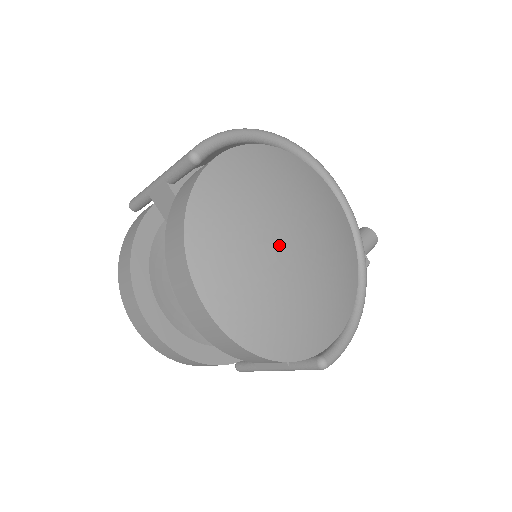
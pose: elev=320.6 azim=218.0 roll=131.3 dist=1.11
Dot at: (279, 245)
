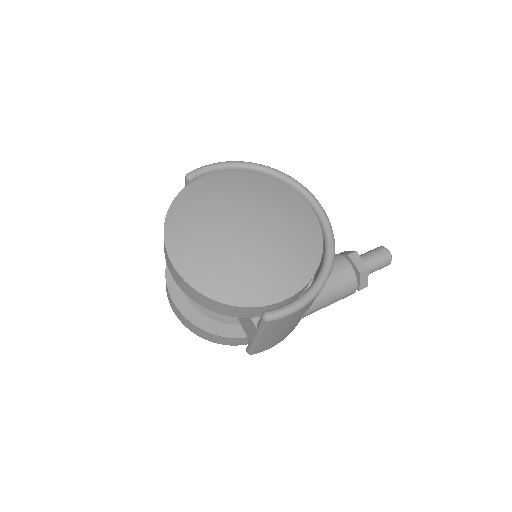
Dot at: (232, 224)
